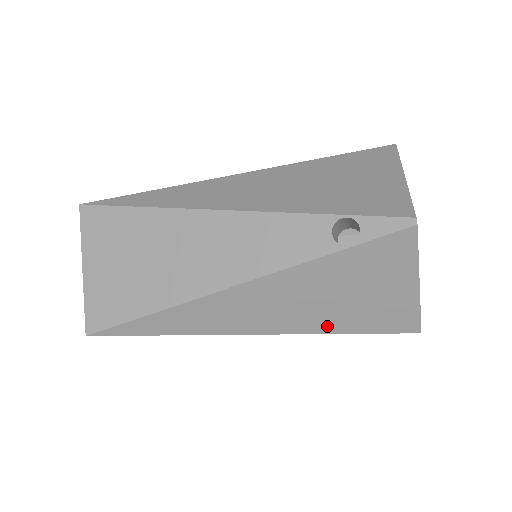
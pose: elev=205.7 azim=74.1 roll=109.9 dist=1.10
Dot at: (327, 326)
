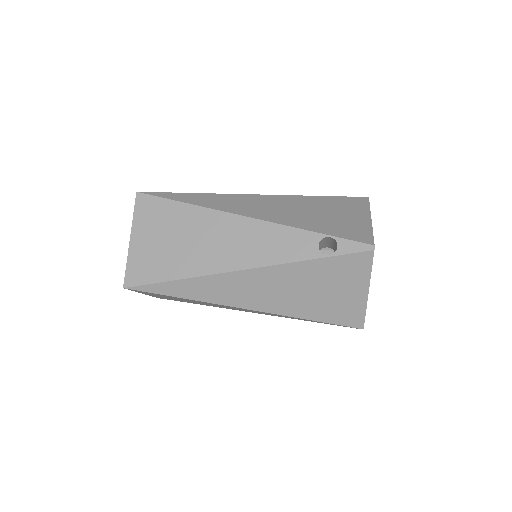
Dot at: (300, 312)
